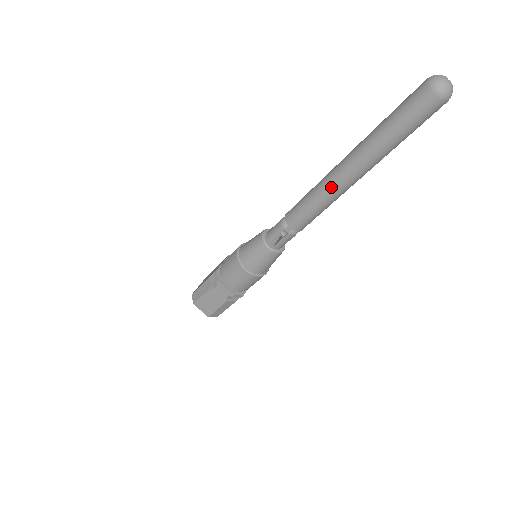
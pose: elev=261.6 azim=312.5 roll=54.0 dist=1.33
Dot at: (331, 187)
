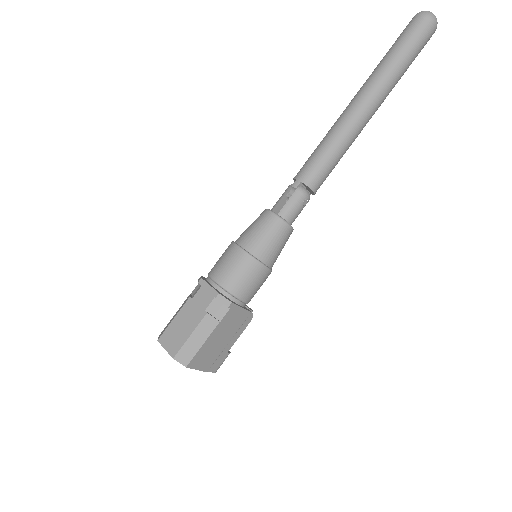
Dot at: (341, 120)
